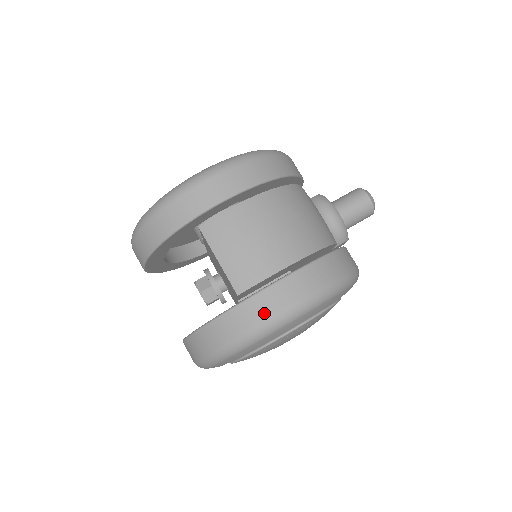
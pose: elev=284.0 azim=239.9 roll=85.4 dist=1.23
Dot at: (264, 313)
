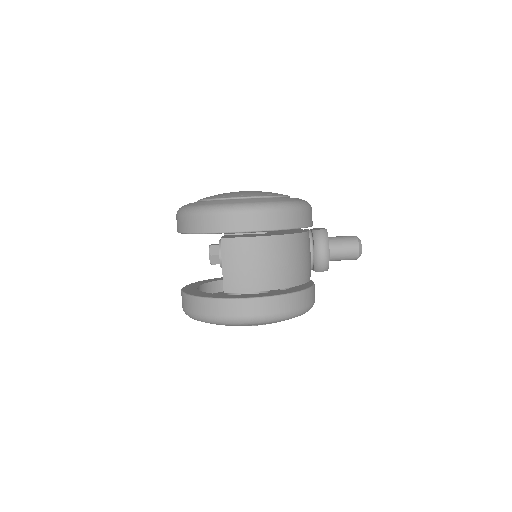
Dot at: (233, 312)
